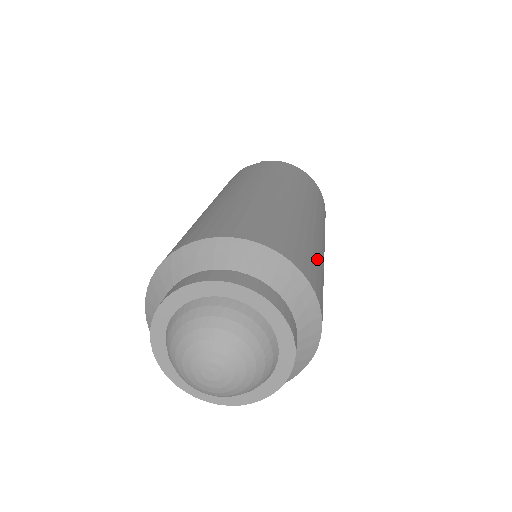
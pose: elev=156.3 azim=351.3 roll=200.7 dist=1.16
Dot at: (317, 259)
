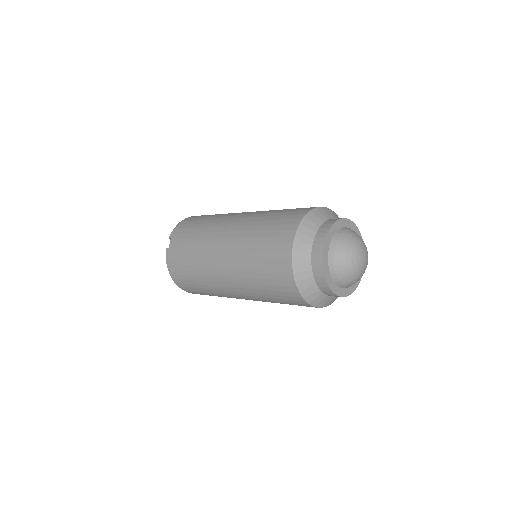
Dot at: occluded
